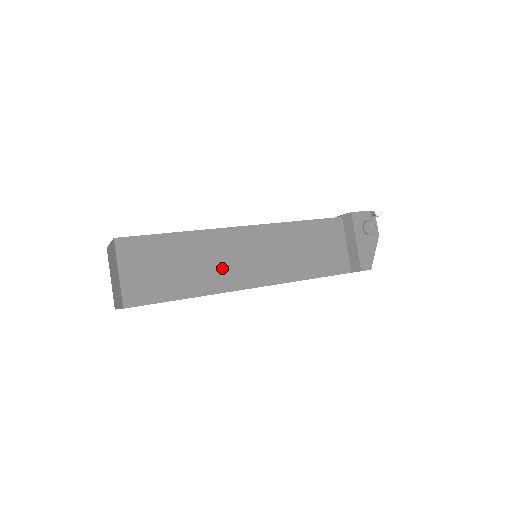
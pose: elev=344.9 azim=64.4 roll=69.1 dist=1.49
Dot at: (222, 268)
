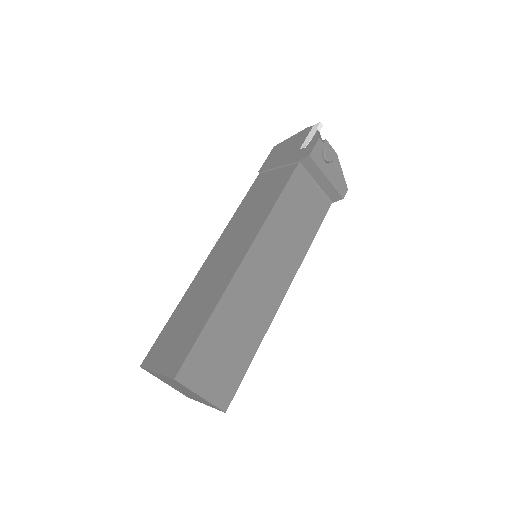
Dot at: (258, 305)
